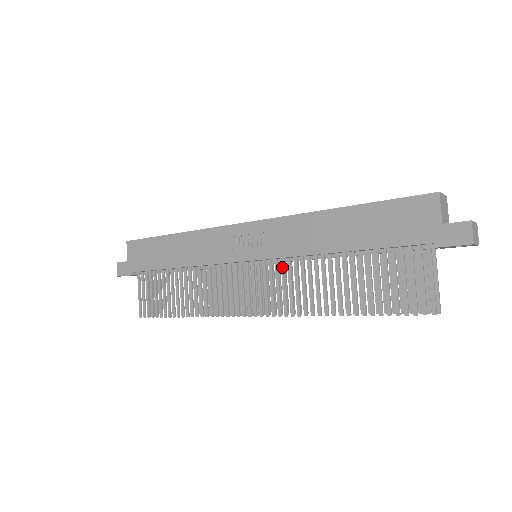
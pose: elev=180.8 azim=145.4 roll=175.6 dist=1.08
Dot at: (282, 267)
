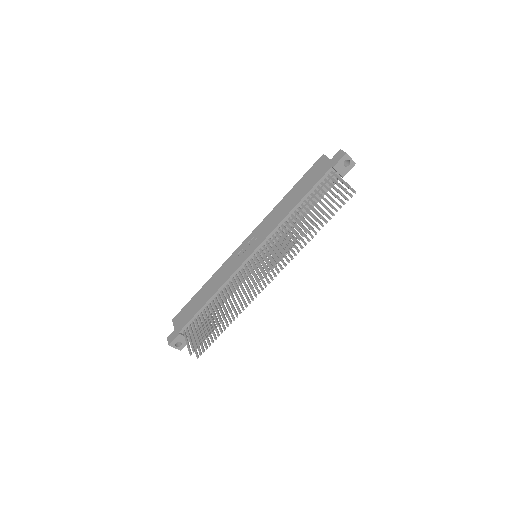
Dot at: (271, 242)
